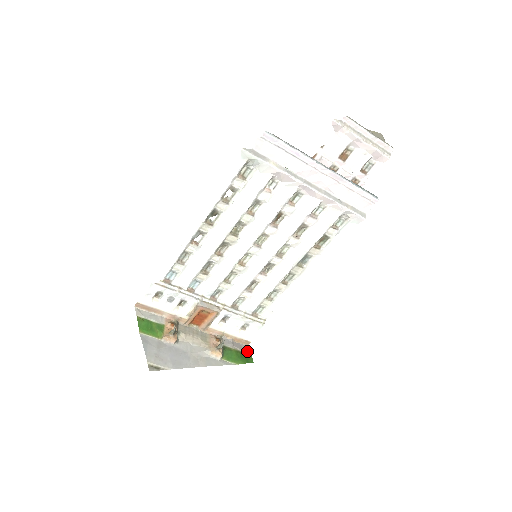
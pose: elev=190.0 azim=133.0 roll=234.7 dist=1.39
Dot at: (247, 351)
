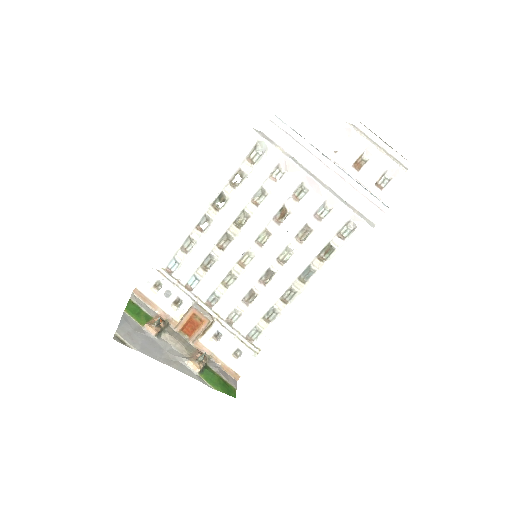
Dot at: (233, 384)
